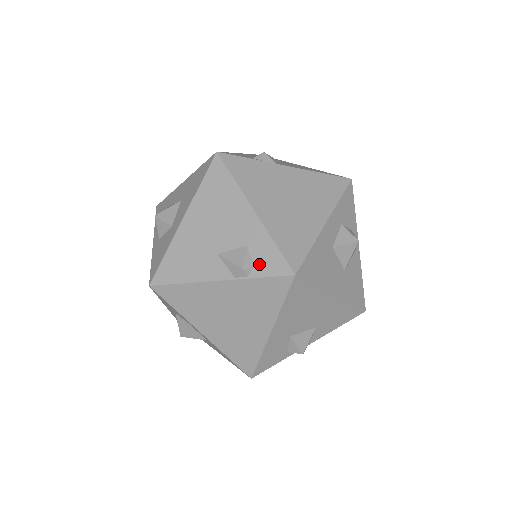
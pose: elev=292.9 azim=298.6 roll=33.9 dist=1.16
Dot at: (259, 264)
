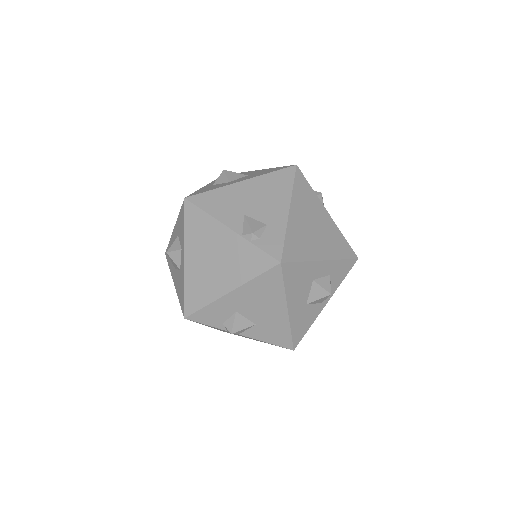
Dot at: (264, 240)
